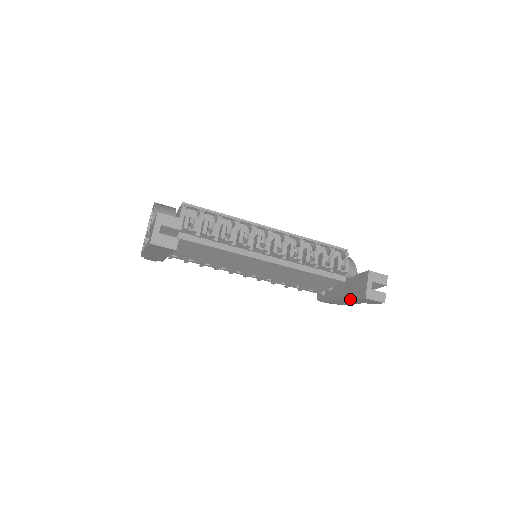
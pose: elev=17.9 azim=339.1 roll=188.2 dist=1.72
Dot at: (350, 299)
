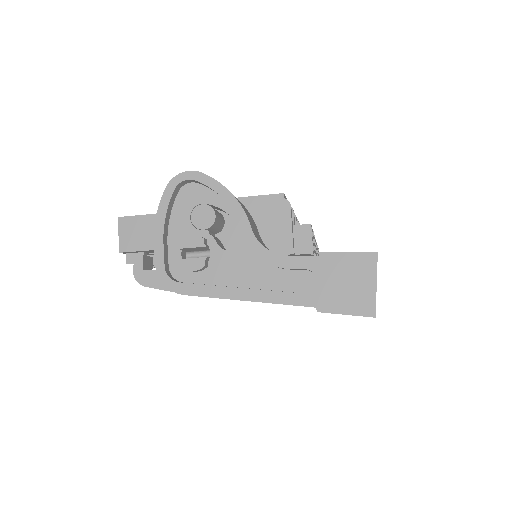
Dot at: occluded
